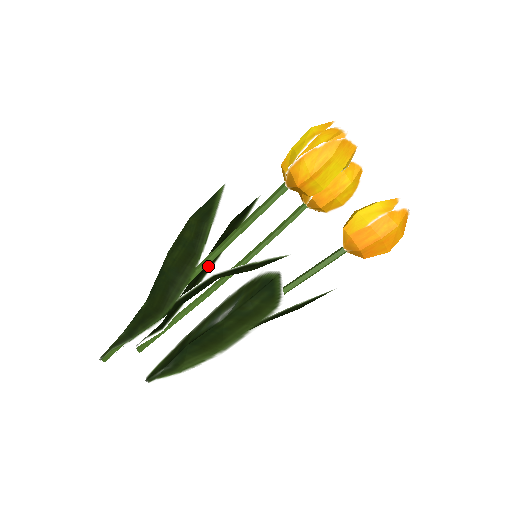
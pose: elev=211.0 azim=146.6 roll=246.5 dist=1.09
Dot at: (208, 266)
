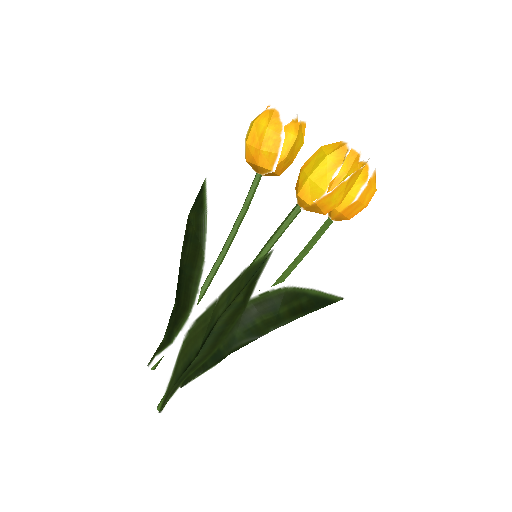
Dot at: (194, 274)
